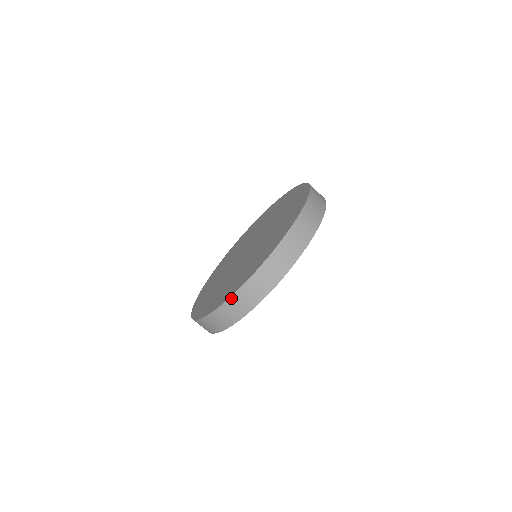
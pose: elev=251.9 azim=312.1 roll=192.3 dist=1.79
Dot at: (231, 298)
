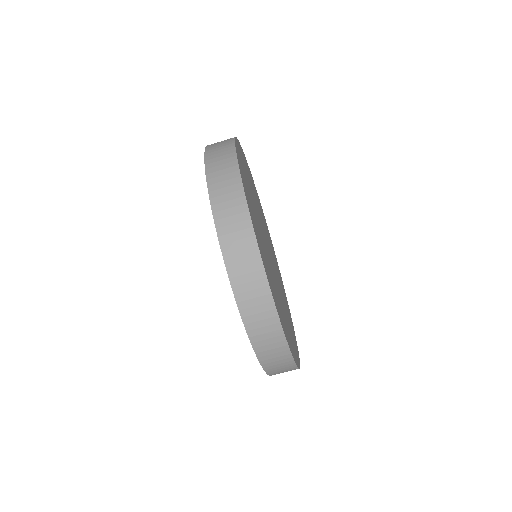
Dot at: (235, 295)
